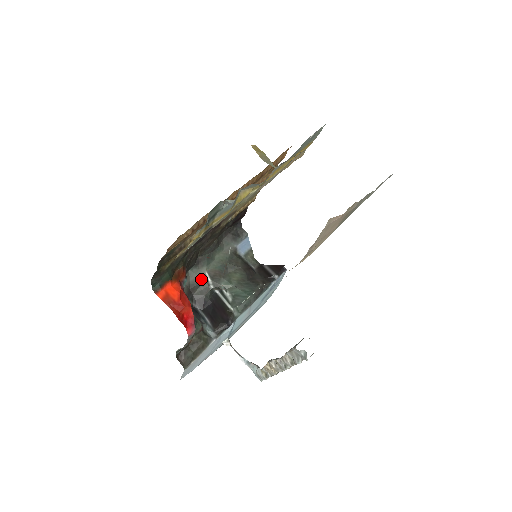
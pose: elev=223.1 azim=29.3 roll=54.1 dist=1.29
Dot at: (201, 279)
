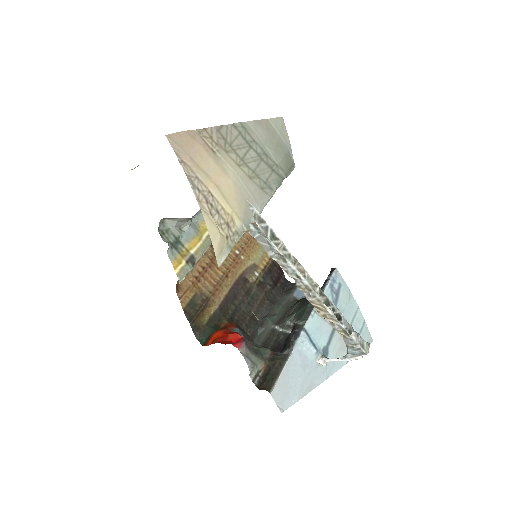
Dot at: (270, 333)
